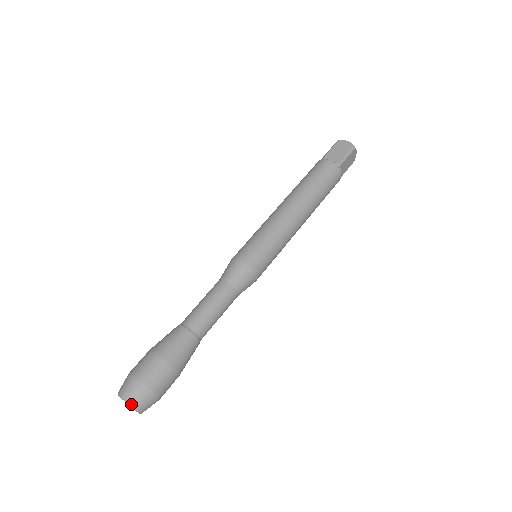
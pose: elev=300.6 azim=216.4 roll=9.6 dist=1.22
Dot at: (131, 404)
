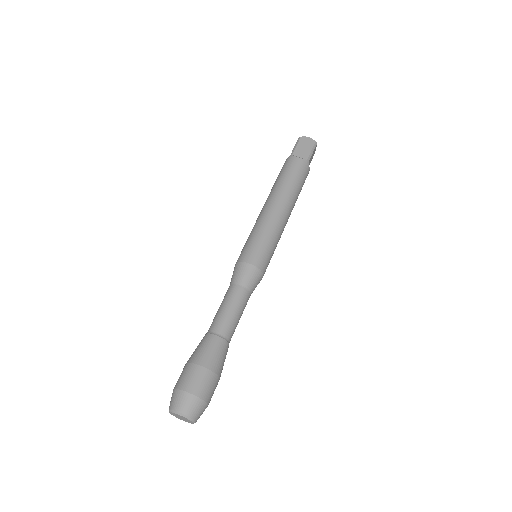
Dot at: (189, 417)
